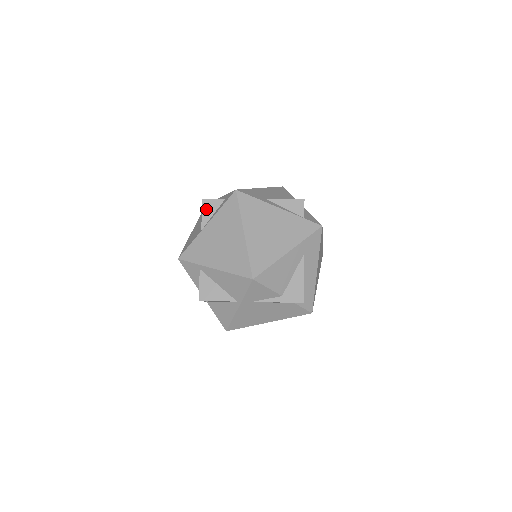
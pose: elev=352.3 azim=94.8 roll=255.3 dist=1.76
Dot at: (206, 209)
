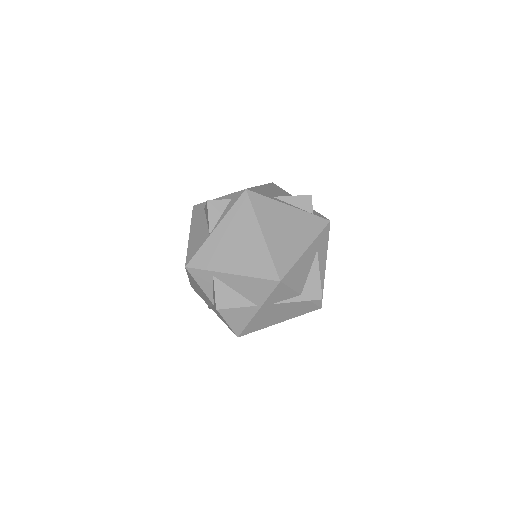
Dot at: (212, 211)
